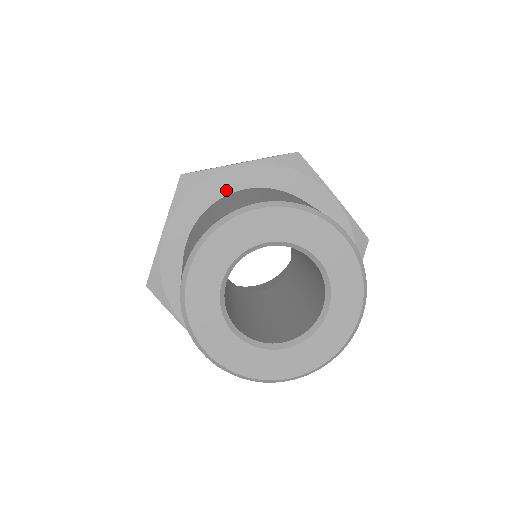
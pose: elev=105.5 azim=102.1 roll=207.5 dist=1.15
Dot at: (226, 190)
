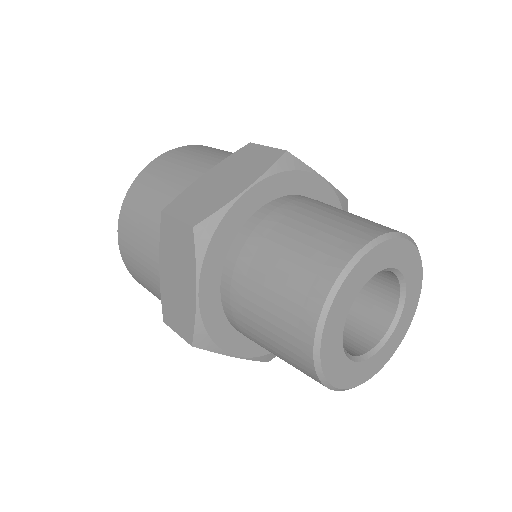
Dot at: (241, 221)
